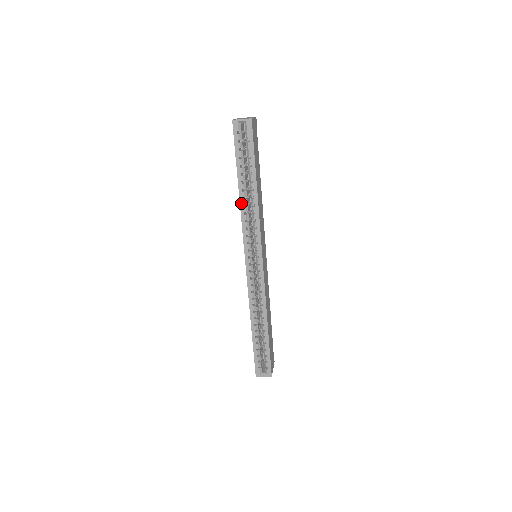
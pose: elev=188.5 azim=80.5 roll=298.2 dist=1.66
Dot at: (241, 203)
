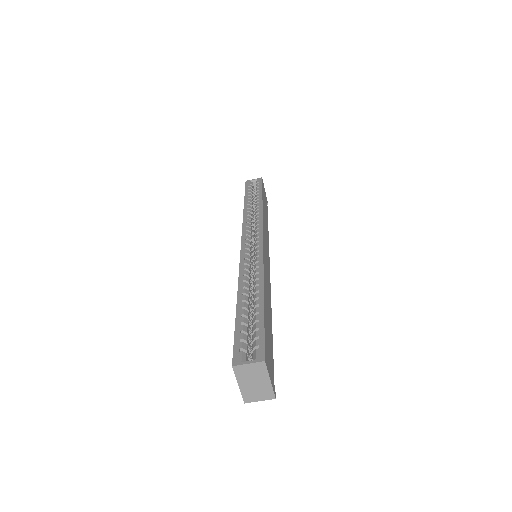
Dot at: (245, 211)
